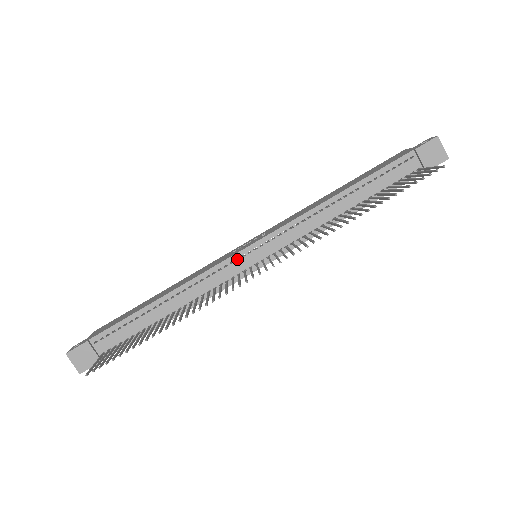
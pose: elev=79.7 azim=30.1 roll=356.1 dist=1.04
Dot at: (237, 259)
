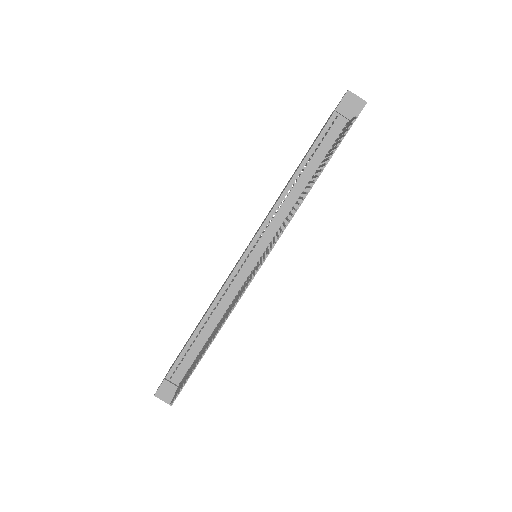
Dot at: (242, 266)
